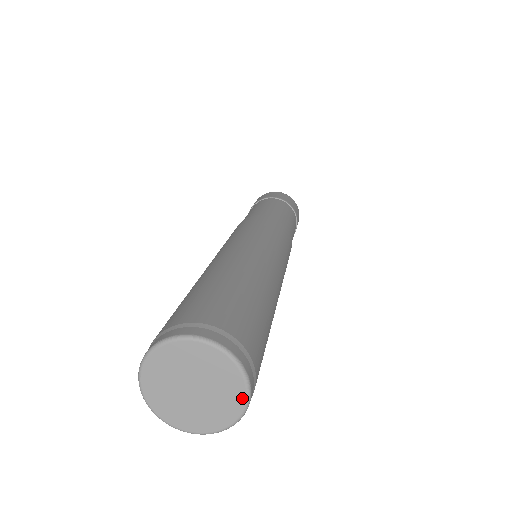
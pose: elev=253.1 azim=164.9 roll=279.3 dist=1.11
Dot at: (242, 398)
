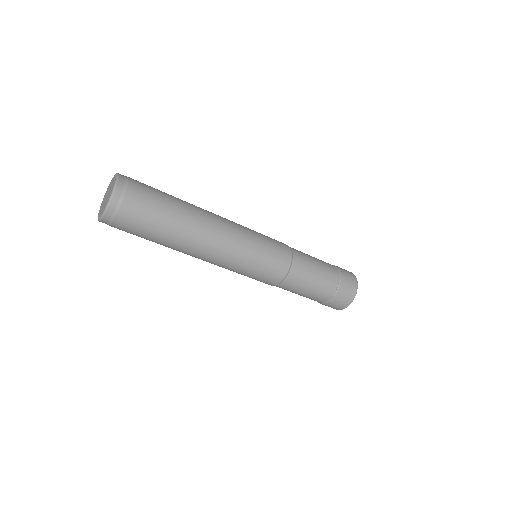
Dot at: (104, 209)
